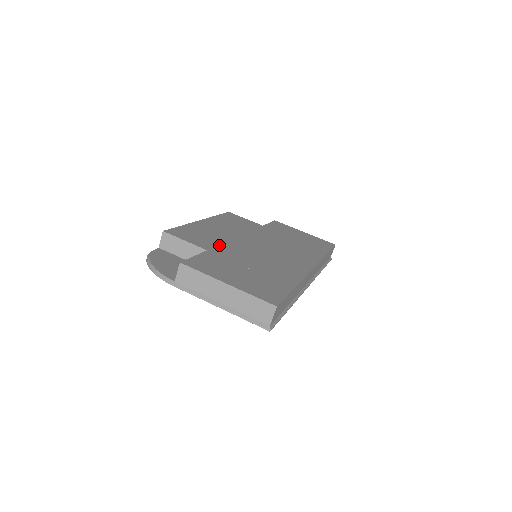
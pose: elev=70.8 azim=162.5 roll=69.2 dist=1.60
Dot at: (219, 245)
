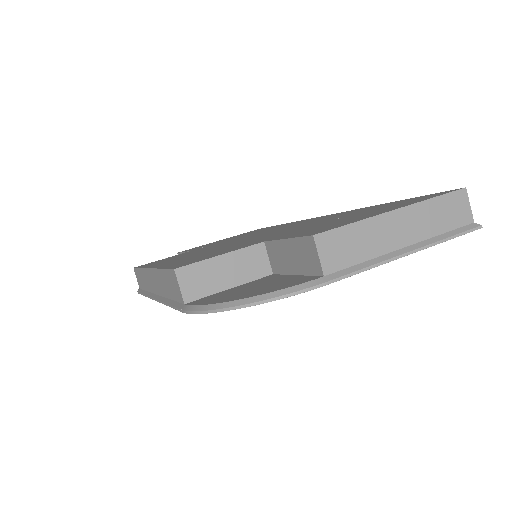
Dot at: (246, 243)
